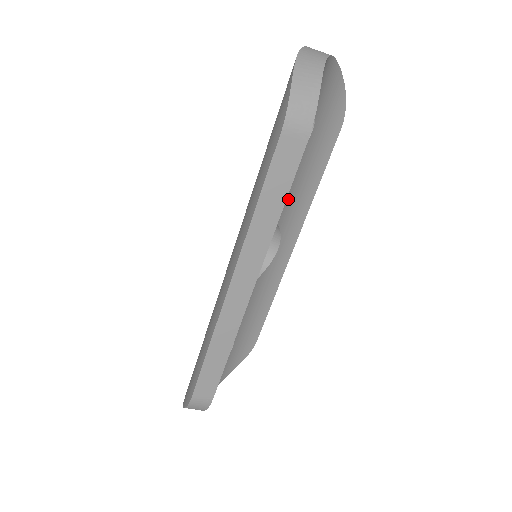
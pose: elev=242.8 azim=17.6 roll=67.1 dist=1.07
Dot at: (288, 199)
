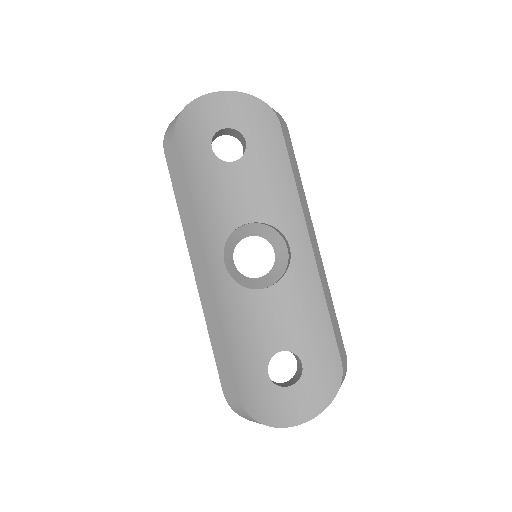
Dot at: (263, 199)
